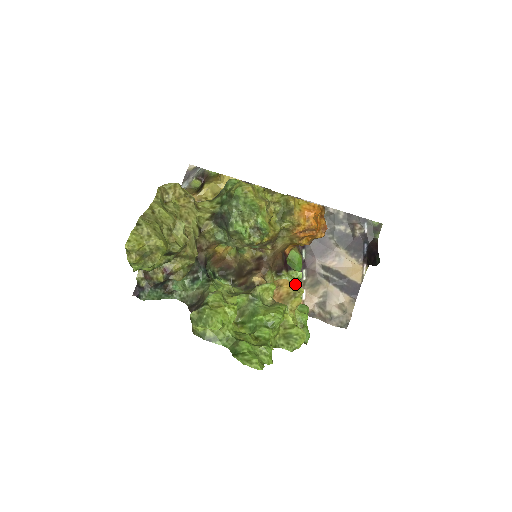
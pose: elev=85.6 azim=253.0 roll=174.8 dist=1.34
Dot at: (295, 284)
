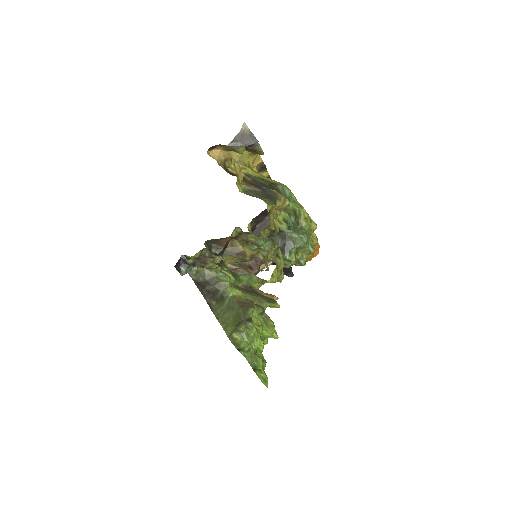
Dot at: occluded
